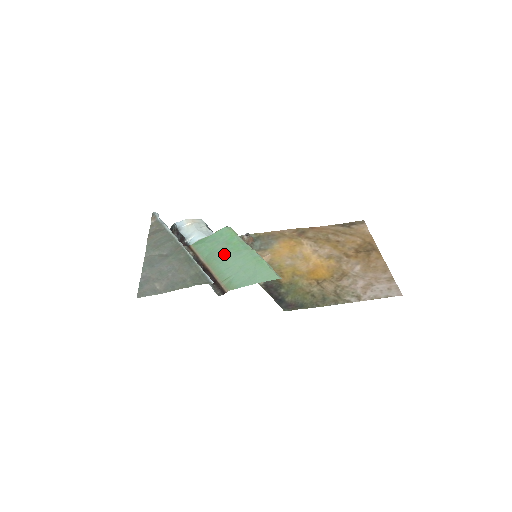
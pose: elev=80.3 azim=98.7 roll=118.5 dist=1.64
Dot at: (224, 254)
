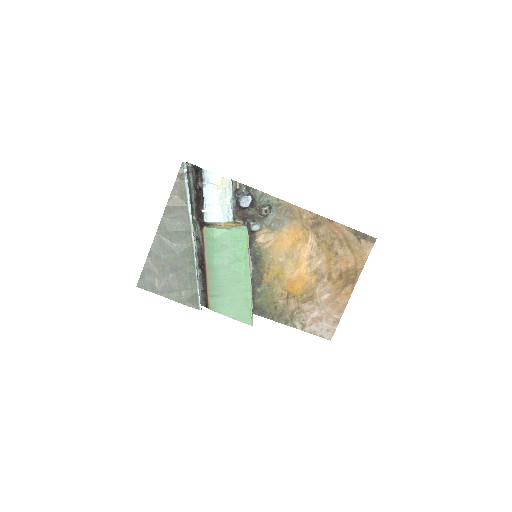
Dot at: (225, 268)
